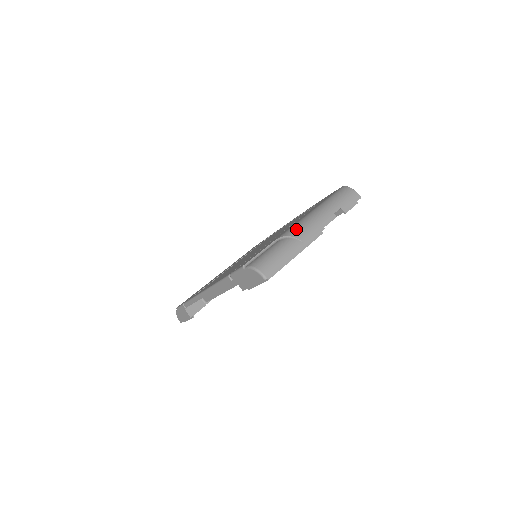
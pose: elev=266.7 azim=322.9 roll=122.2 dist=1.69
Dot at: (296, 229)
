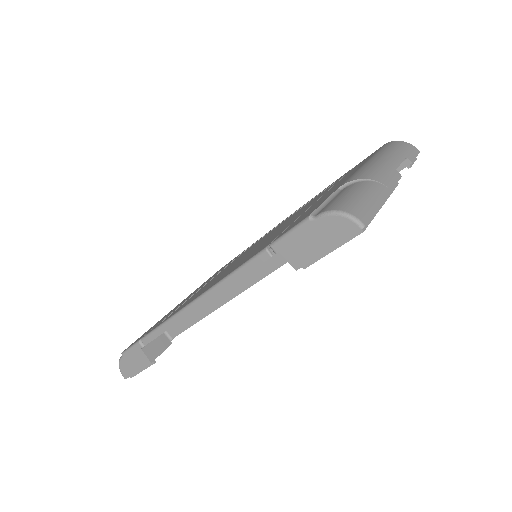
Dot at: (367, 172)
